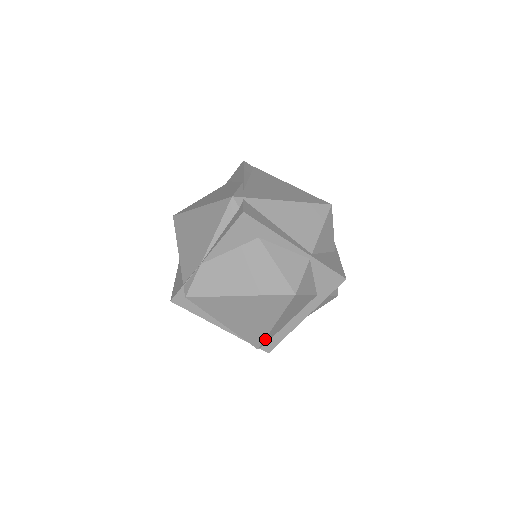
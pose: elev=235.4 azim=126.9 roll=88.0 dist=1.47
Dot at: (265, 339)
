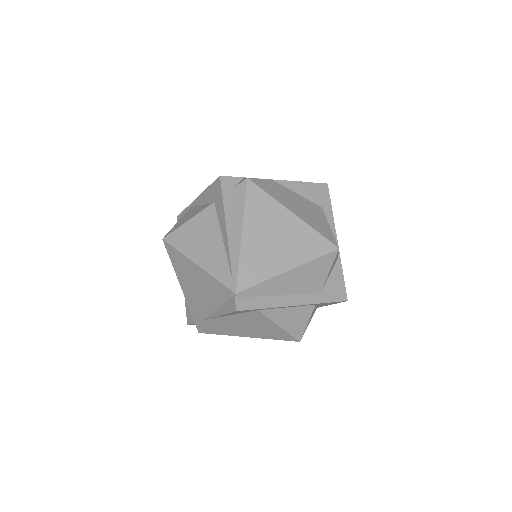
Dot at: (258, 285)
